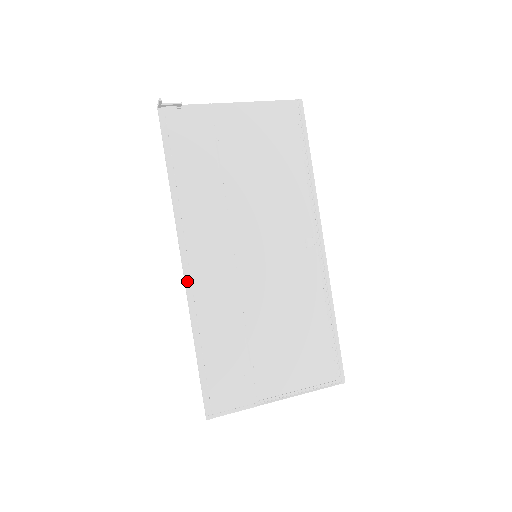
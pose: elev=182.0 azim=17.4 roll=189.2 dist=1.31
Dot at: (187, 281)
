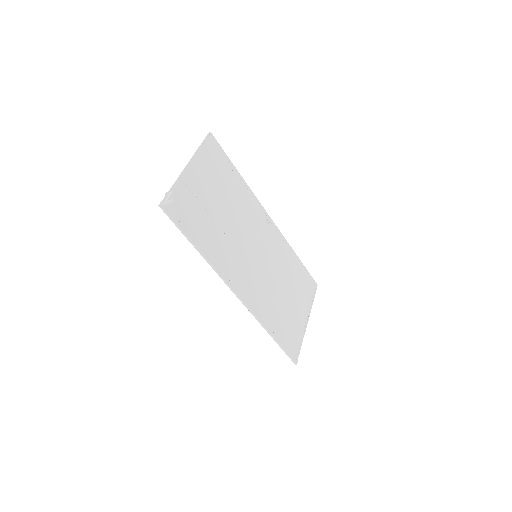
Dot at: (246, 303)
